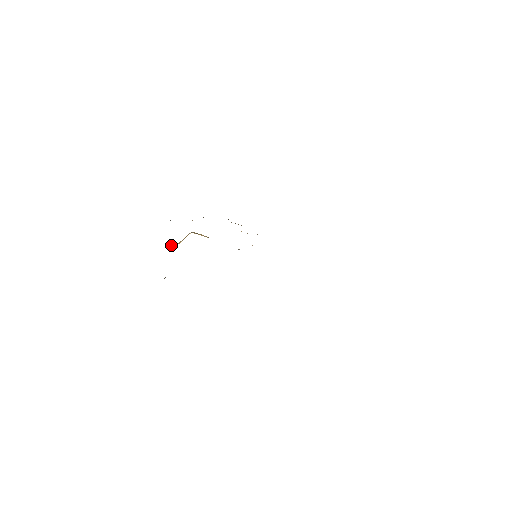
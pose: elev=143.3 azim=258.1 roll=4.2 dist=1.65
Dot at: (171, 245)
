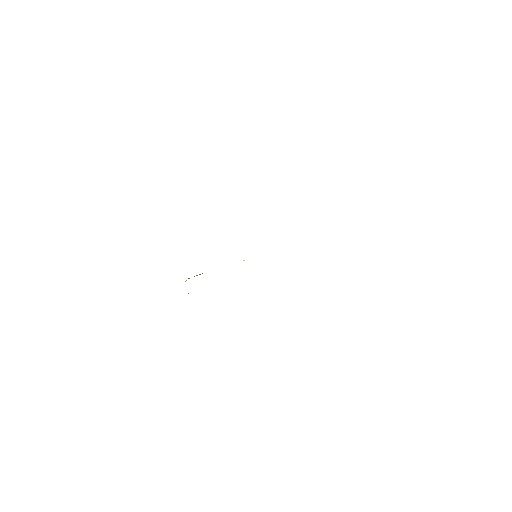
Dot at: occluded
